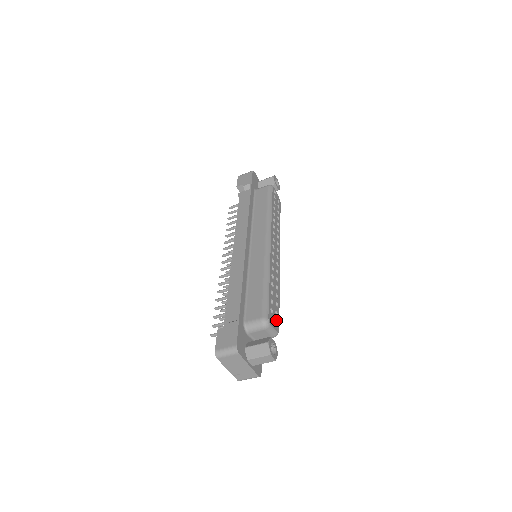
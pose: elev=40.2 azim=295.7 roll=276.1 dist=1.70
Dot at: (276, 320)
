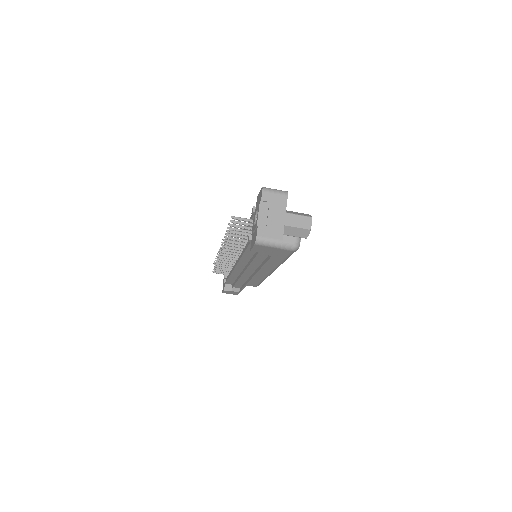
Dot at: occluded
